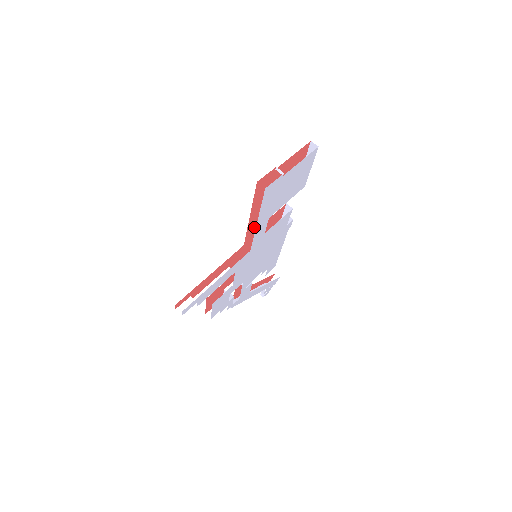
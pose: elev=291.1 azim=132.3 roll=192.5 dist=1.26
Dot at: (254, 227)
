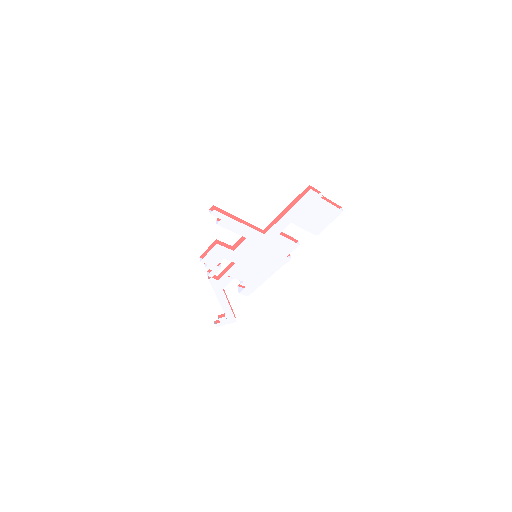
Dot at: occluded
